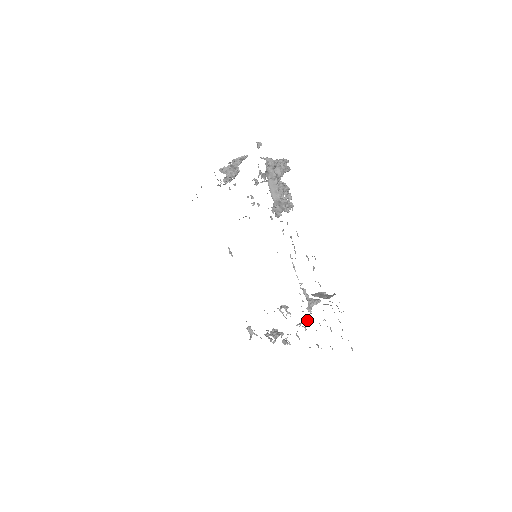
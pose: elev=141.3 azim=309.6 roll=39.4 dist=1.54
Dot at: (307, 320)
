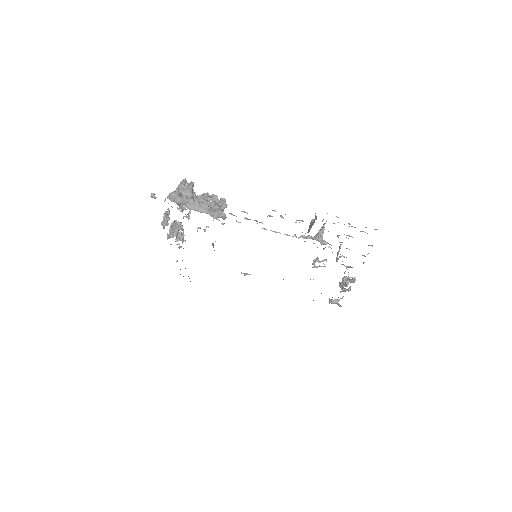
Dot at: occluded
